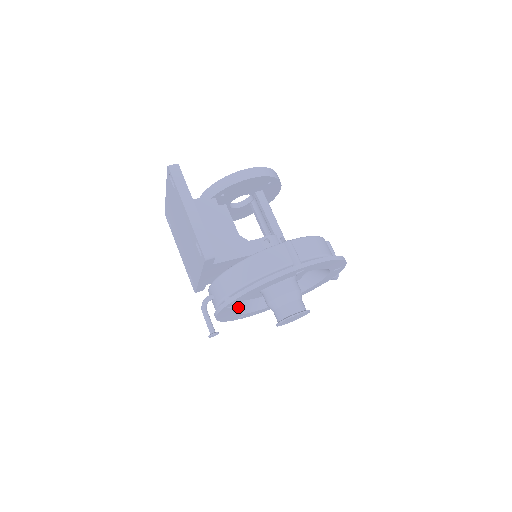
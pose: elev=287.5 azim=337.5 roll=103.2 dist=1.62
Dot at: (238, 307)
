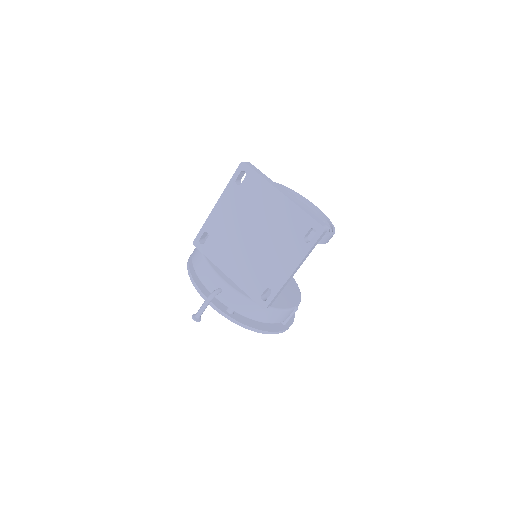
Dot at: occluded
